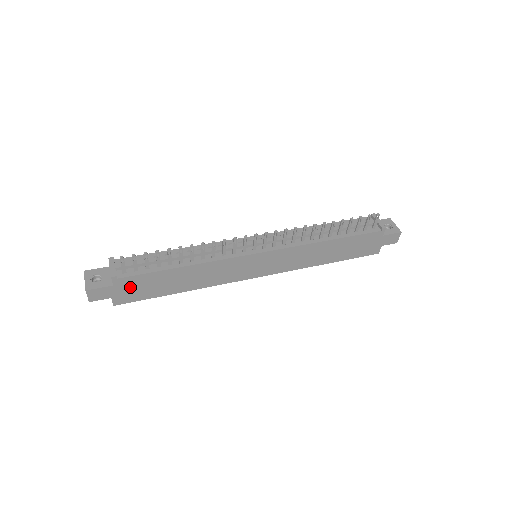
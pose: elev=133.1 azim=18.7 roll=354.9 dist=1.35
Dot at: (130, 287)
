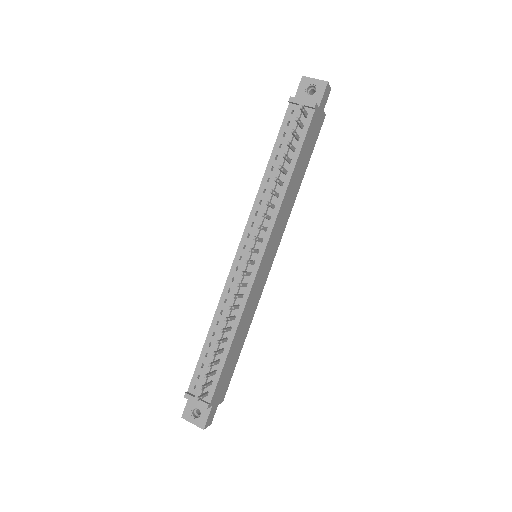
Dot at: (220, 390)
